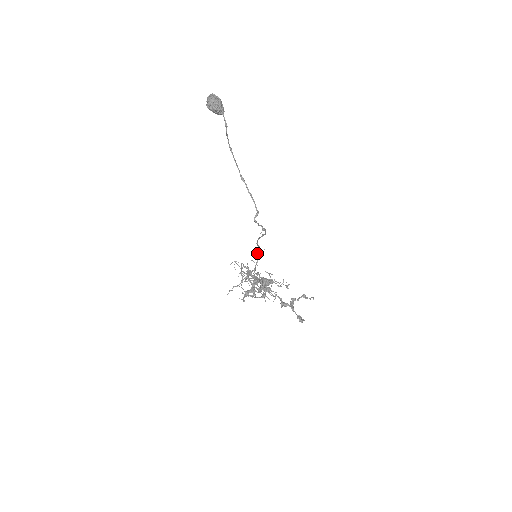
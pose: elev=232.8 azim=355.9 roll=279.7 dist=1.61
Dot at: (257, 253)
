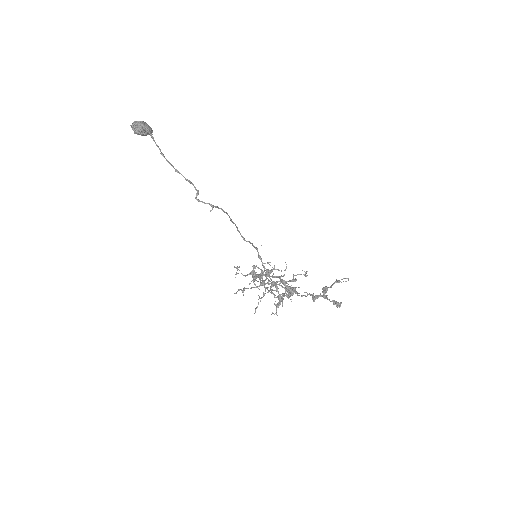
Dot at: (258, 254)
